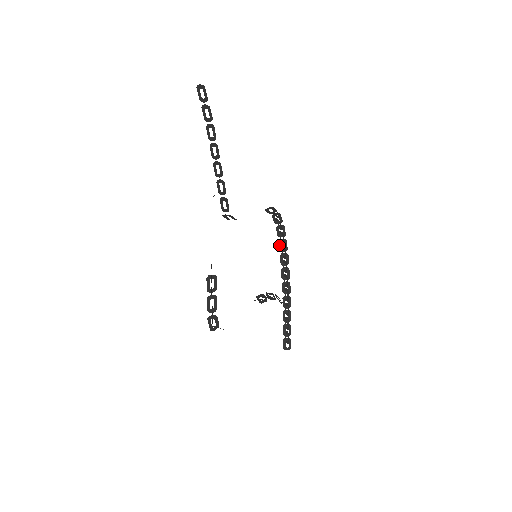
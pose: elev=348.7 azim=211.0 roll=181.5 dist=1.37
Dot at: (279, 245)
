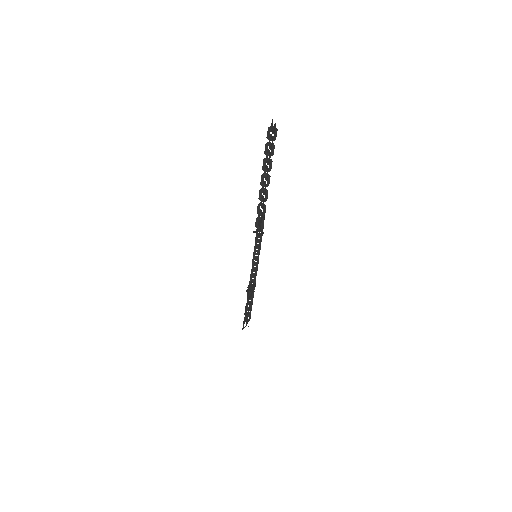
Dot at: (256, 238)
